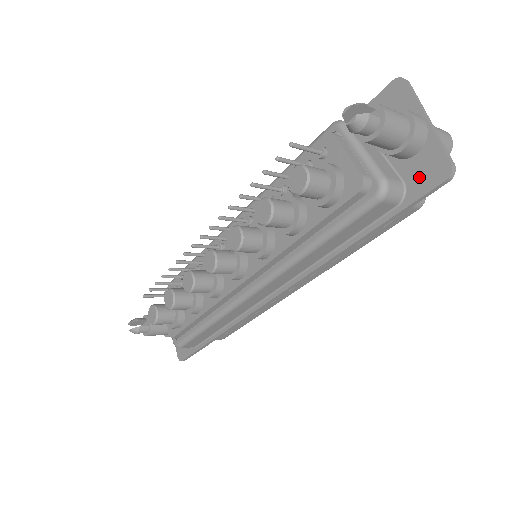
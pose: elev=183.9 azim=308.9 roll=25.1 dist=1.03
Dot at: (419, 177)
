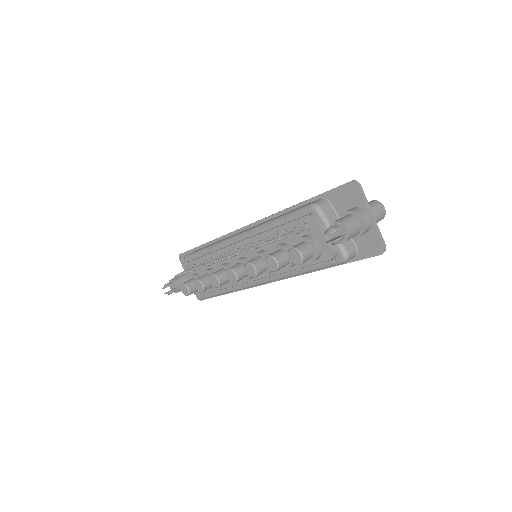
Dot at: (366, 247)
